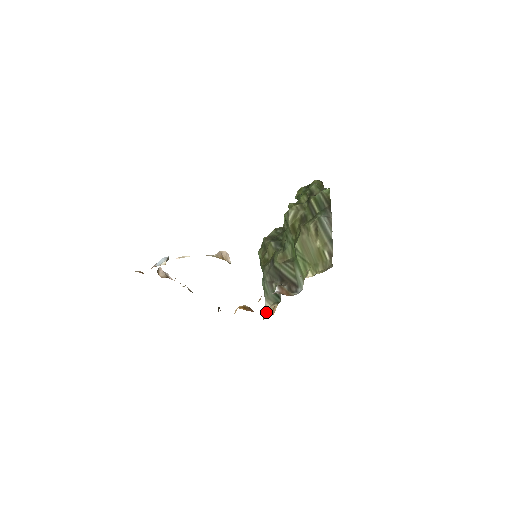
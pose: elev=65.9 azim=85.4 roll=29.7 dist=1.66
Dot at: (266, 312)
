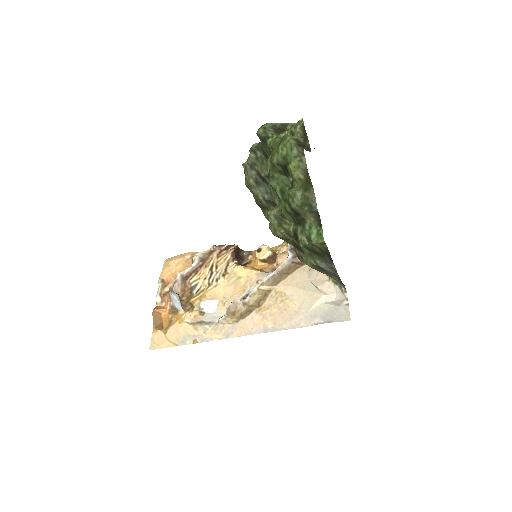
Dot at: occluded
